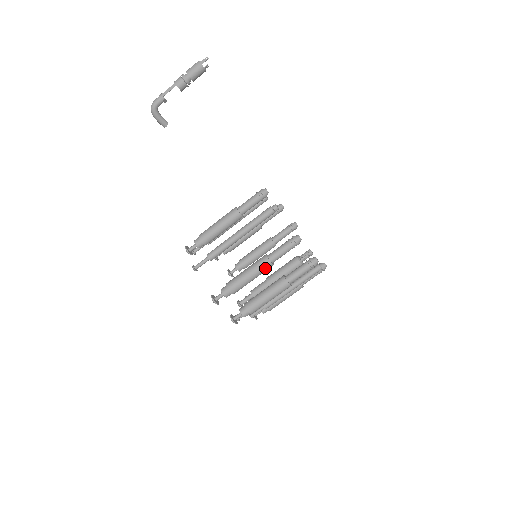
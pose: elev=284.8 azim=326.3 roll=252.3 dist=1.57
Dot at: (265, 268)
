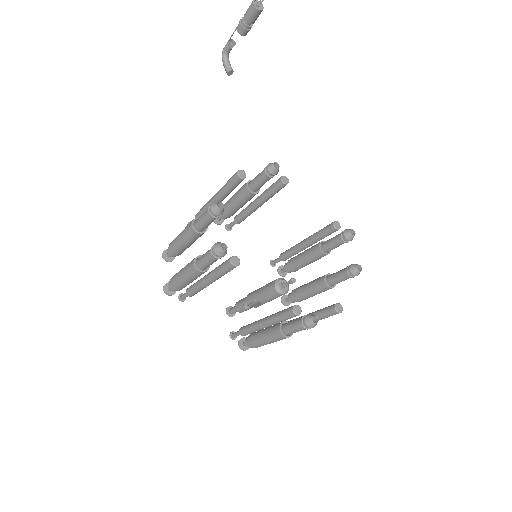
Dot at: (188, 231)
